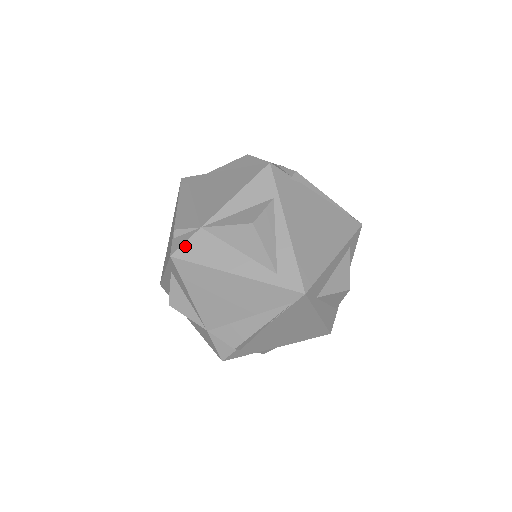
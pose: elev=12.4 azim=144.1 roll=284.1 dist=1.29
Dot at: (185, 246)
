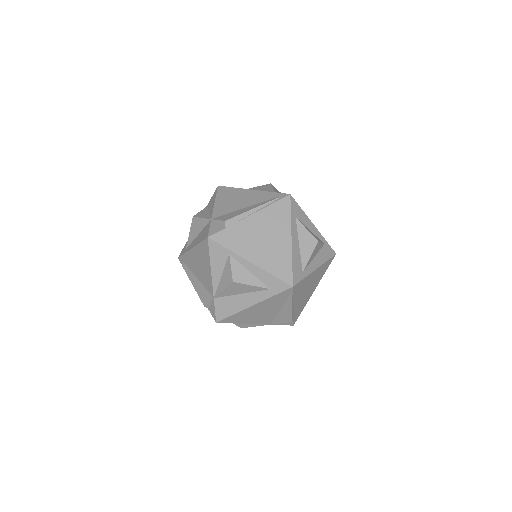
Dot at: (217, 313)
